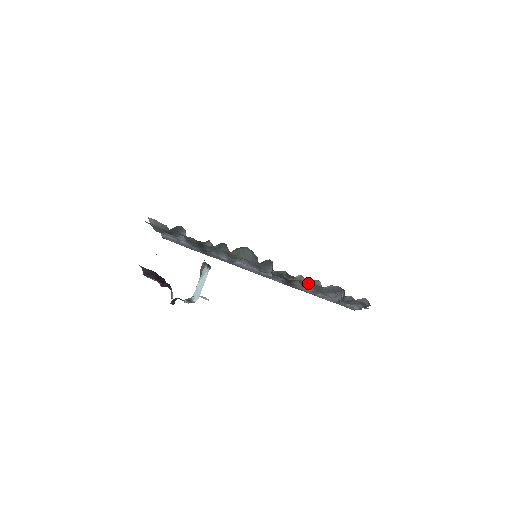
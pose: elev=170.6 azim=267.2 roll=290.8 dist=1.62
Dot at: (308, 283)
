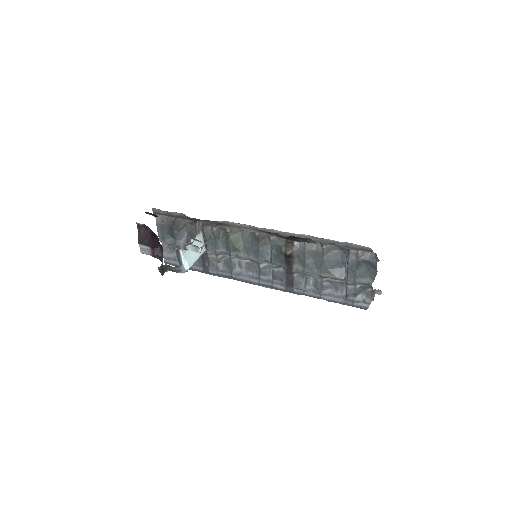
Dot at: occluded
